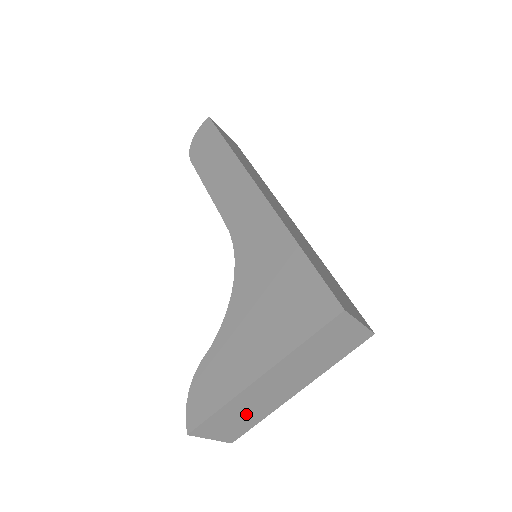
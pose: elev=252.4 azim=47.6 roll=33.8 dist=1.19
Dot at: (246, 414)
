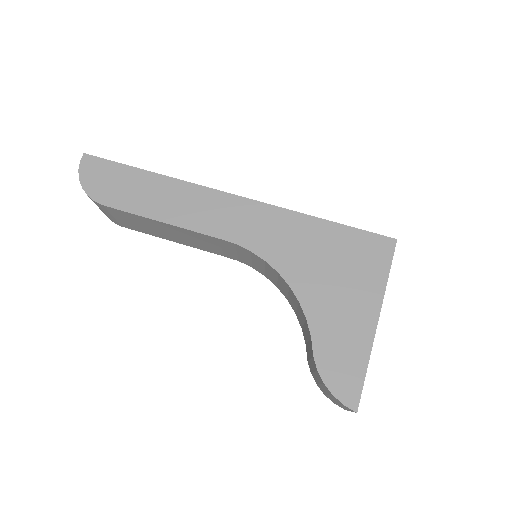
Dot at: occluded
